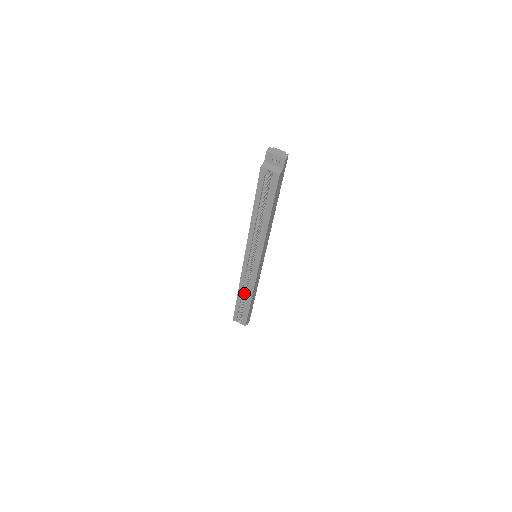
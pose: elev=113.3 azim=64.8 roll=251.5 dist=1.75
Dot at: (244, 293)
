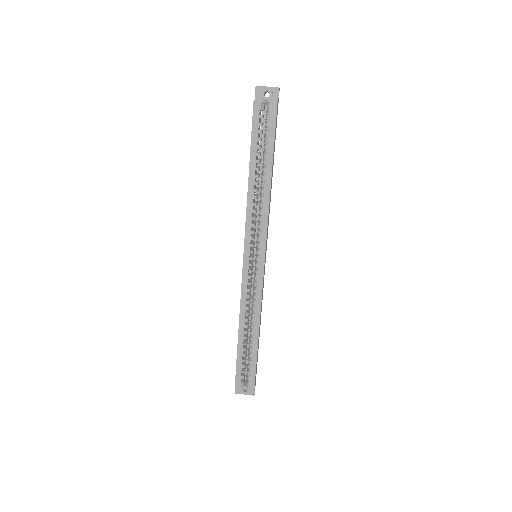
Dot at: (247, 325)
